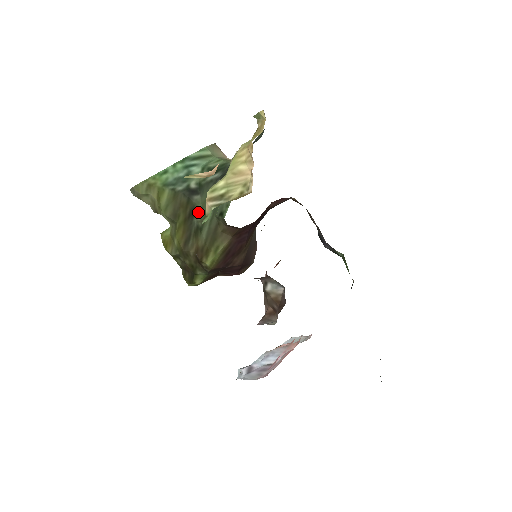
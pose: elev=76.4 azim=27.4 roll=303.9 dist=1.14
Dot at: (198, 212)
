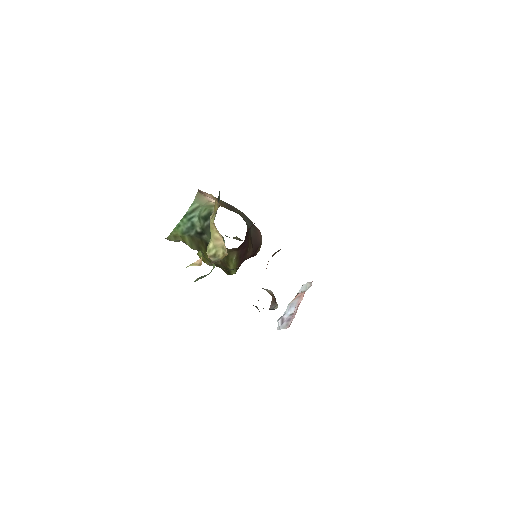
Dot at: occluded
